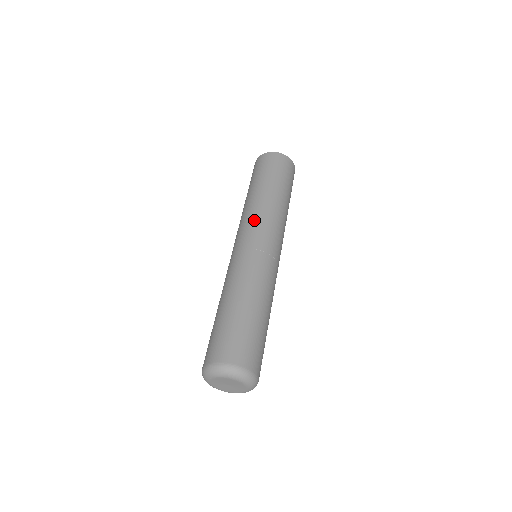
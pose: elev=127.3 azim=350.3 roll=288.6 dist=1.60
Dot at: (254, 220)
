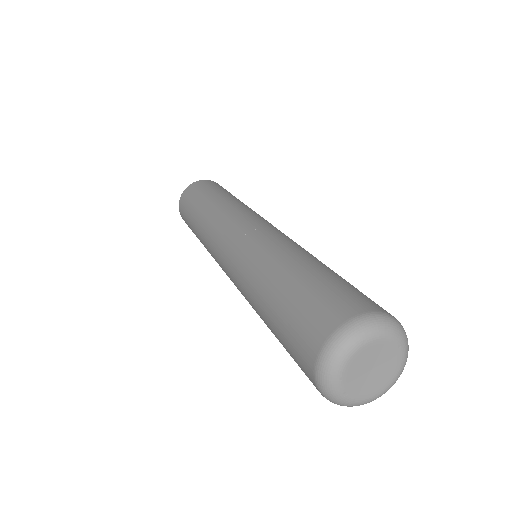
Dot at: (255, 213)
